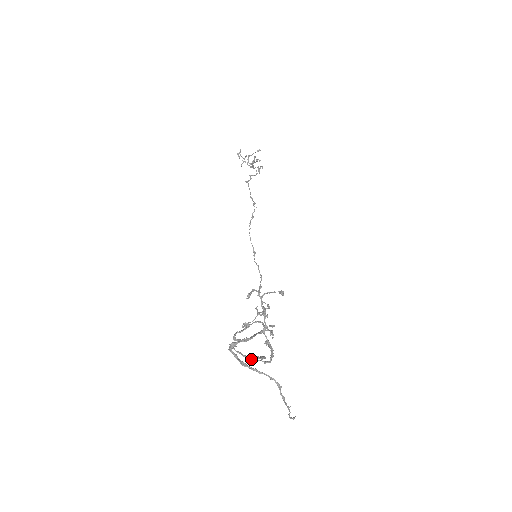
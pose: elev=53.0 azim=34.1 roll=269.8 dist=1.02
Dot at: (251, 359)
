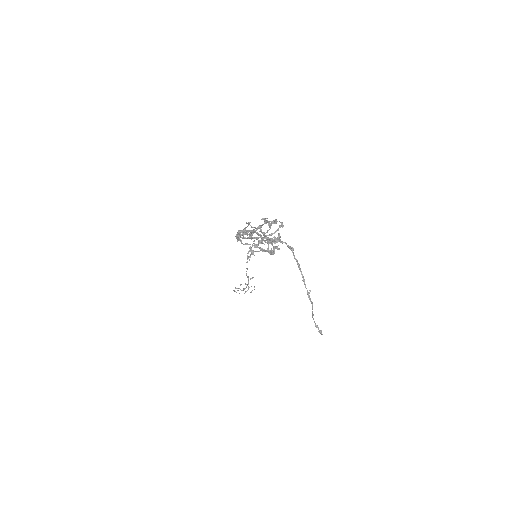
Dot at: (259, 240)
